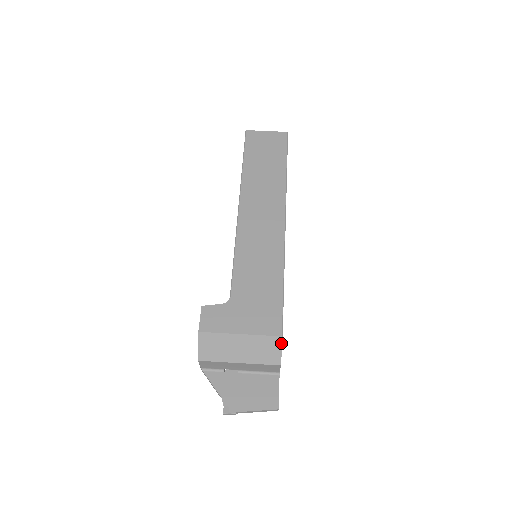
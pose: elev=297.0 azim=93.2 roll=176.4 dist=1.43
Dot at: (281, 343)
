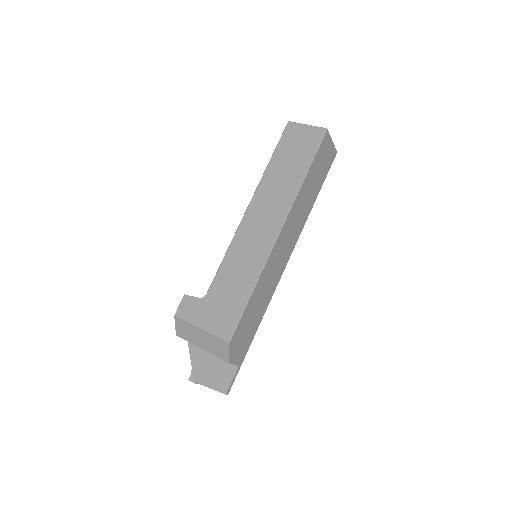
Dot at: (228, 347)
